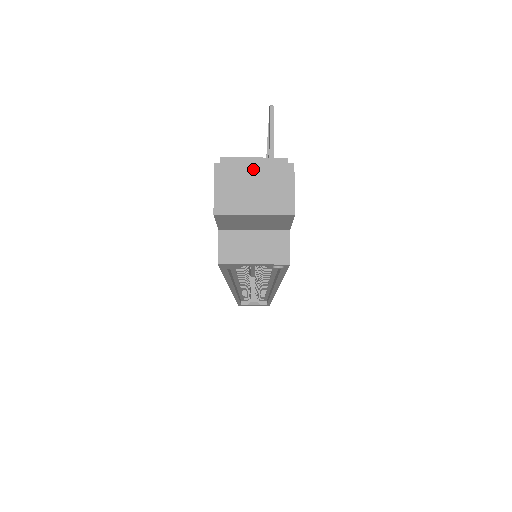
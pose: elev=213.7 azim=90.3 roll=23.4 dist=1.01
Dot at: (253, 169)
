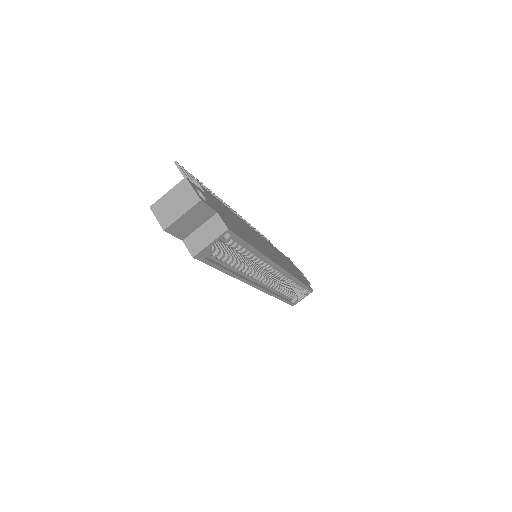
Dot at: (168, 195)
